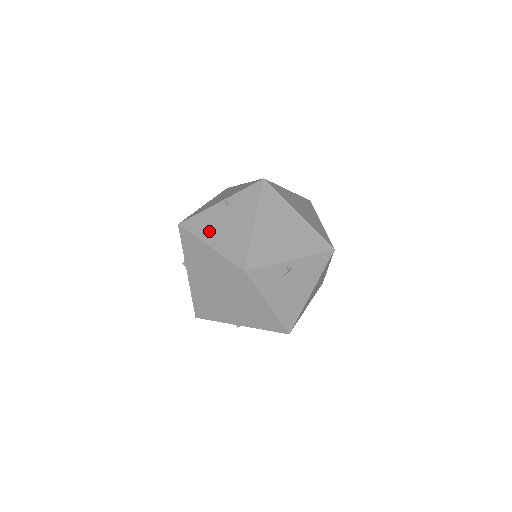
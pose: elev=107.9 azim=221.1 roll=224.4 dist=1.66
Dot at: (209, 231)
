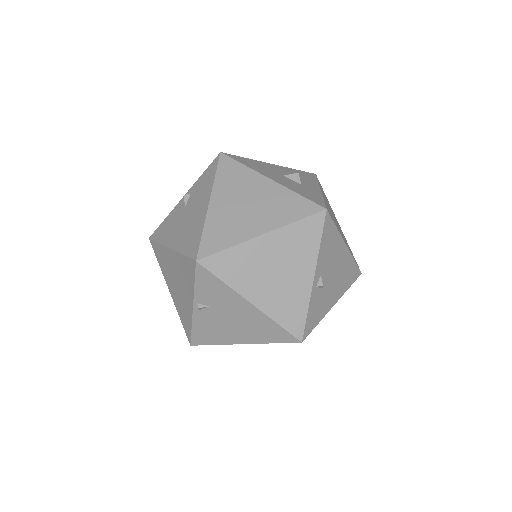
Dot at: (224, 335)
